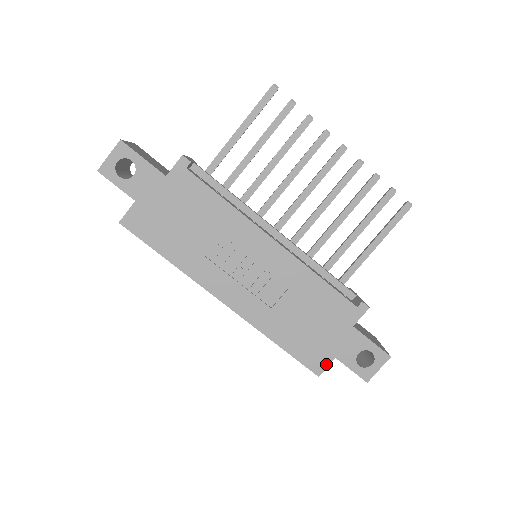
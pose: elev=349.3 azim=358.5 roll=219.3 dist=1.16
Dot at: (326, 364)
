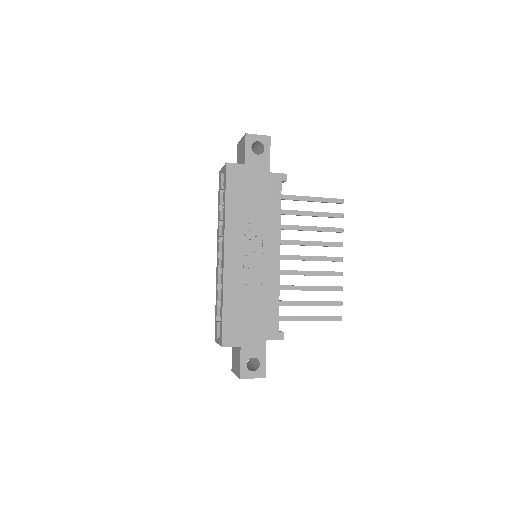
Dot at: (233, 344)
